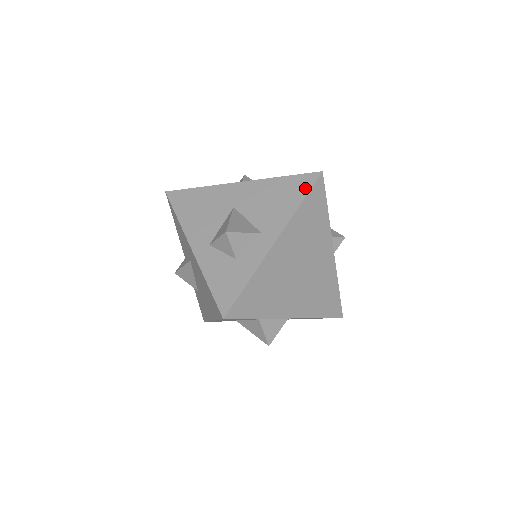
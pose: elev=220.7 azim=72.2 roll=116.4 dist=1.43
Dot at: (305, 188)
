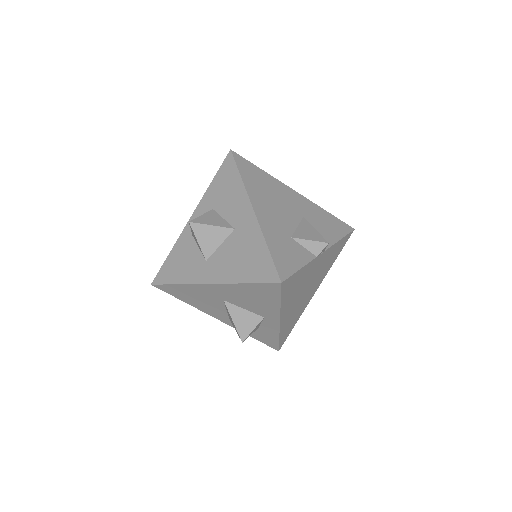
Dot at: (275, 294)
